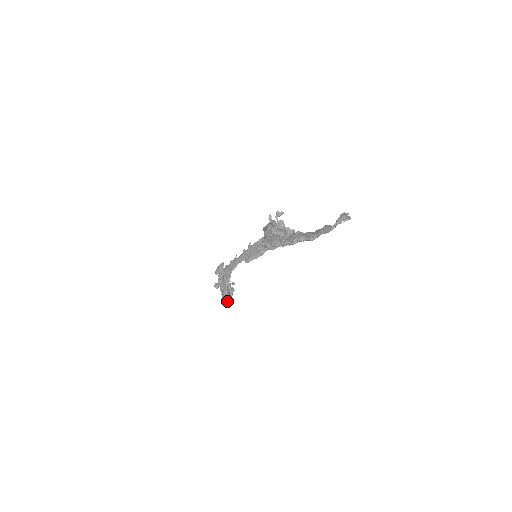
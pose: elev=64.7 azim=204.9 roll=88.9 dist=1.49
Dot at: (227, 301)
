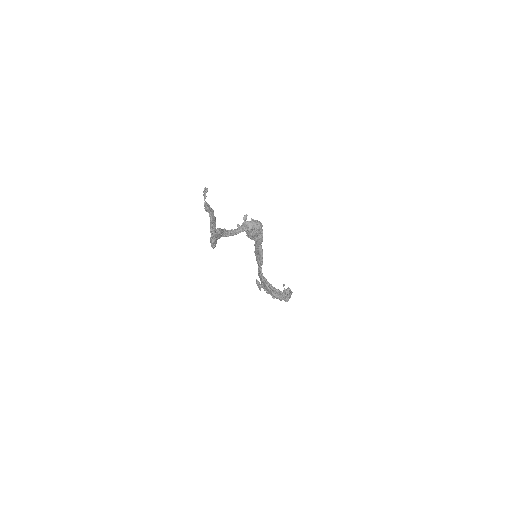
Dot at: (287, 300)
